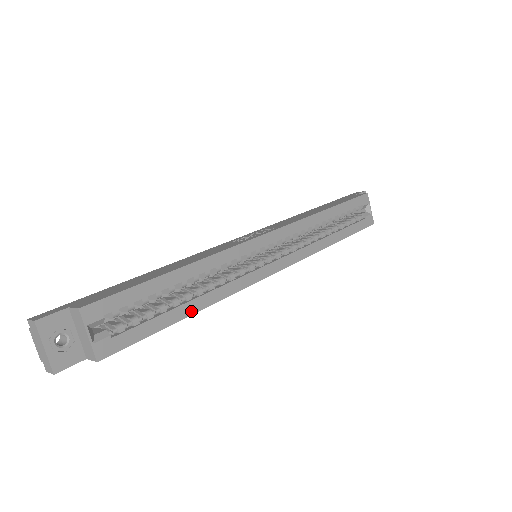
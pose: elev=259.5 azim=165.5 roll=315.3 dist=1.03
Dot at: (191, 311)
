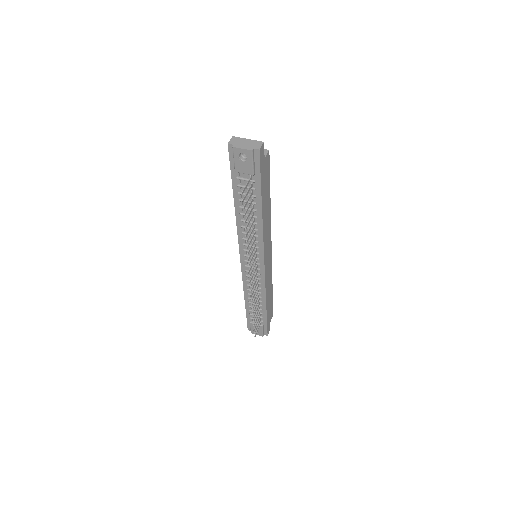
Dot at: occluded
